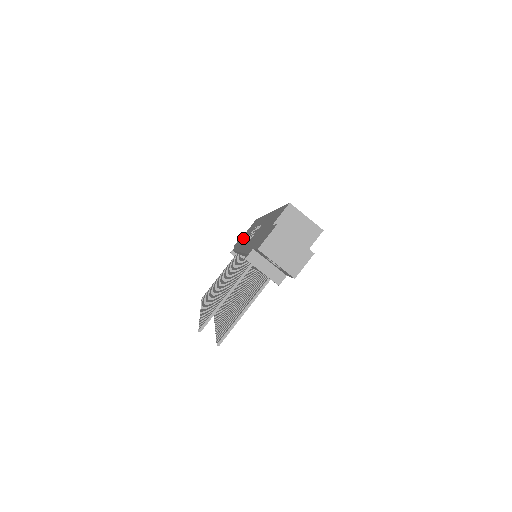
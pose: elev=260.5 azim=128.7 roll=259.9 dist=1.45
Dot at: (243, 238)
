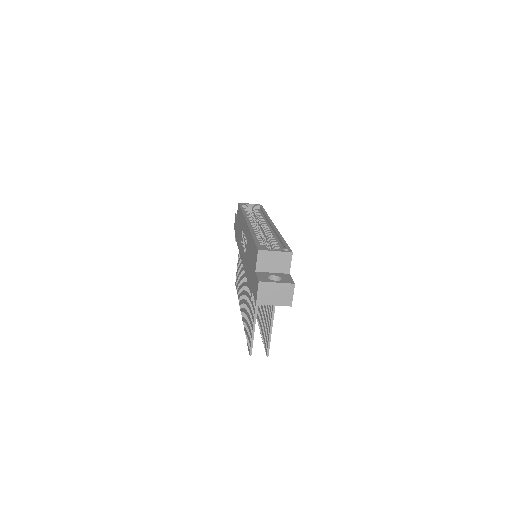
Dot at: (238, 231)
